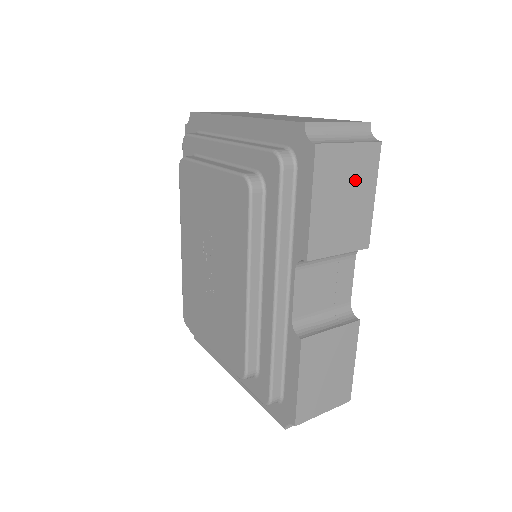
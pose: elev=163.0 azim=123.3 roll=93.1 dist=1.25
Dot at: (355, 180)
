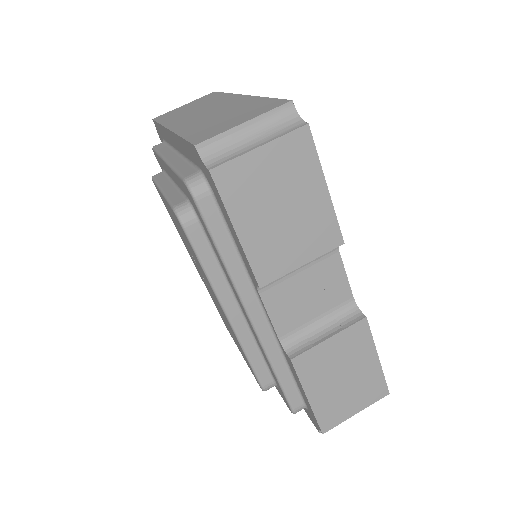
Dot at: (287, 182)
